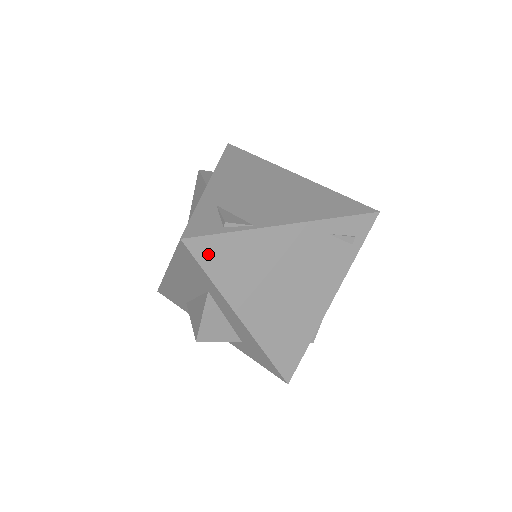
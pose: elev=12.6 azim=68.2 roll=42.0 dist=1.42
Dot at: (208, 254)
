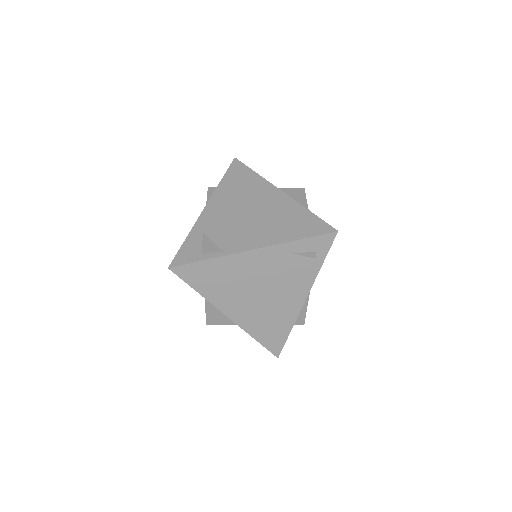
Dot at: (191, 276)
